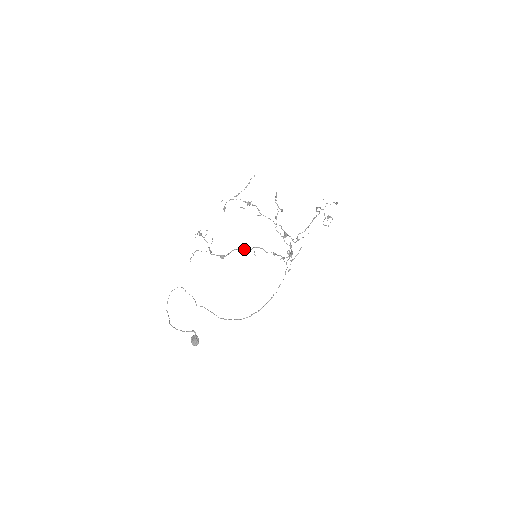
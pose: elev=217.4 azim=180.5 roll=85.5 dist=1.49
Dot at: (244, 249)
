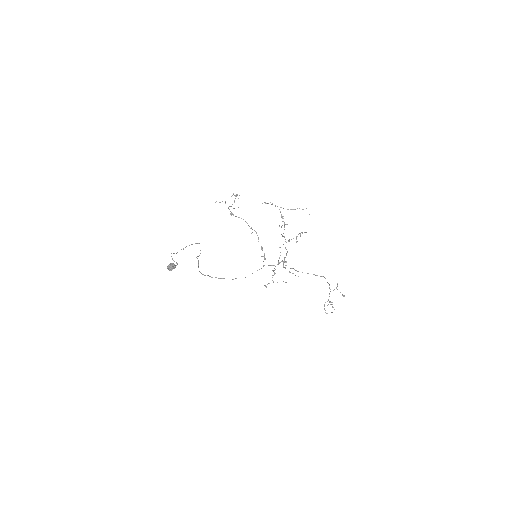
Dot at: occluded
